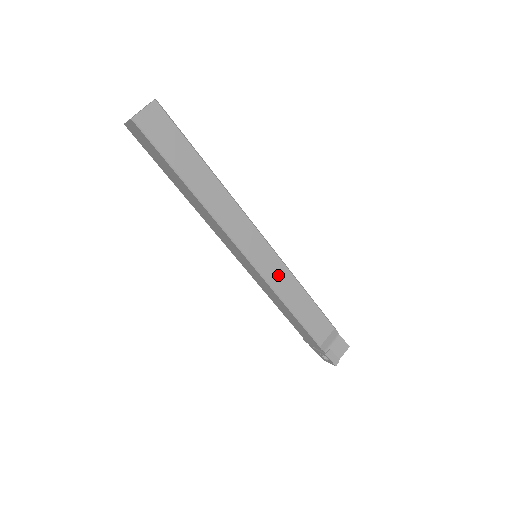
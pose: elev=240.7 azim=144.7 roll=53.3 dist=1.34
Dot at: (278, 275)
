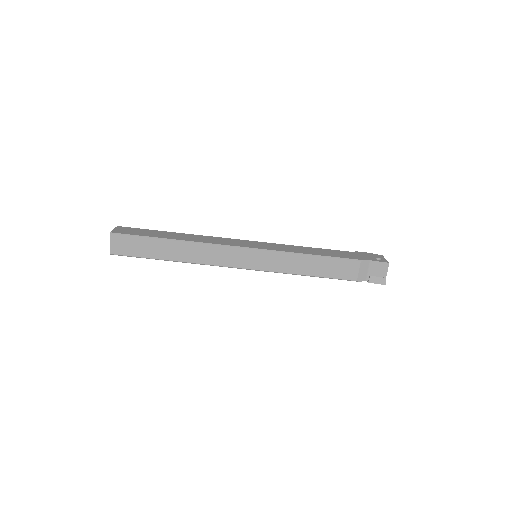
Dot at: (277, 262)
